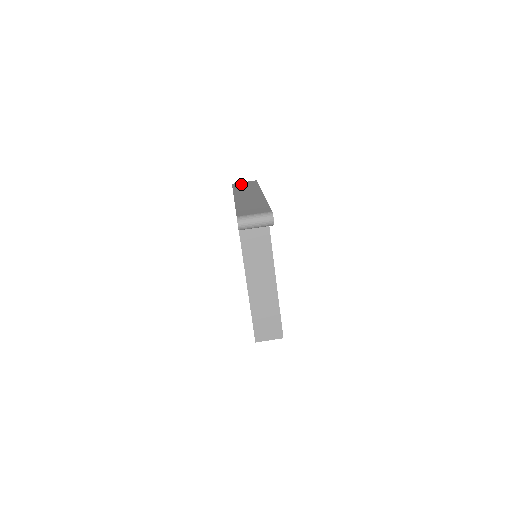
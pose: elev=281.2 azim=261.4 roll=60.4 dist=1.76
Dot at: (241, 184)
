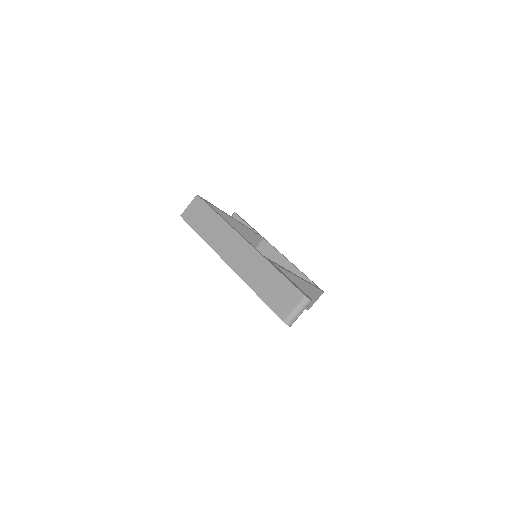
Dot at: (193, 216)
